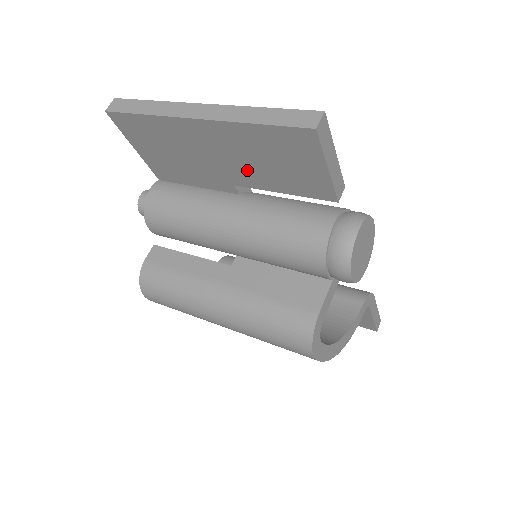
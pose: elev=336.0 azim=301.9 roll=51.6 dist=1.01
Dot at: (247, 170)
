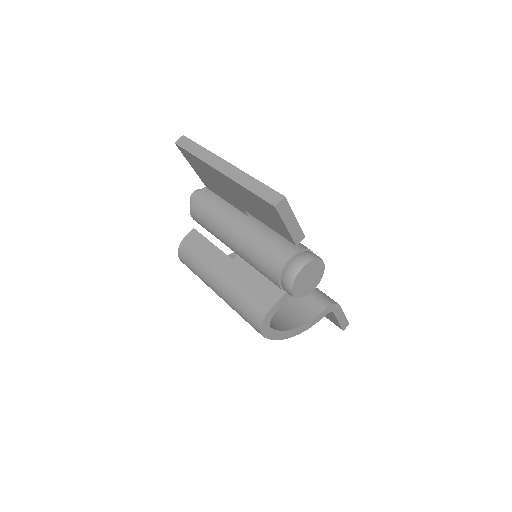
Dot at: (249, 207)
